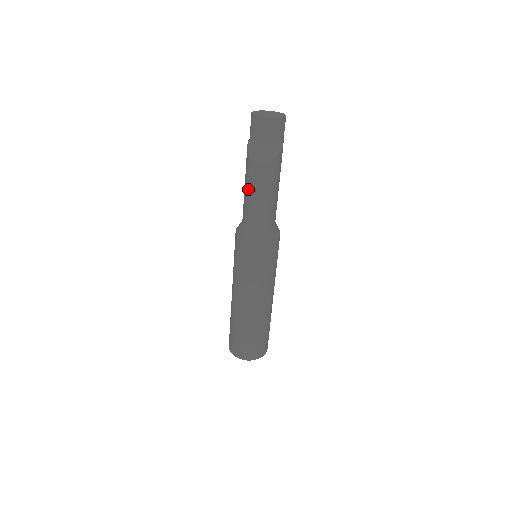
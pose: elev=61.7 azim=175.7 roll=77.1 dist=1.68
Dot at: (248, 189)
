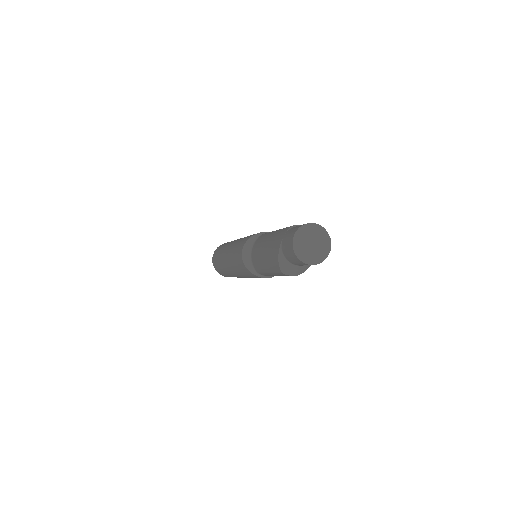
Dot at: (269, 271)
